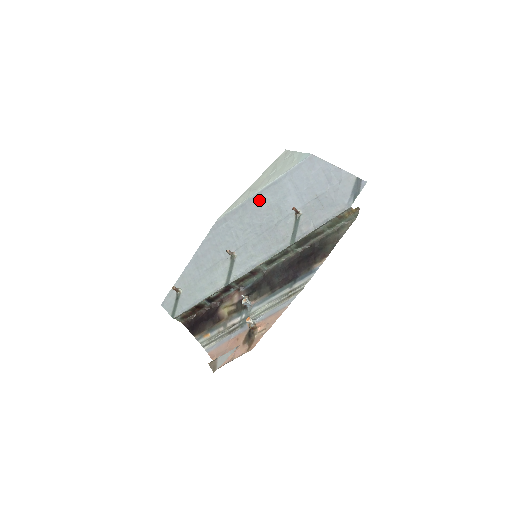
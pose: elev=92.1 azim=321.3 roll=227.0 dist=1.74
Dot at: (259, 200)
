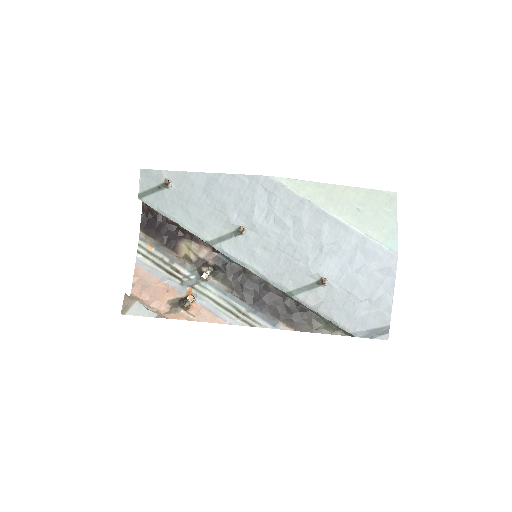
Dot at: (317, 221)
